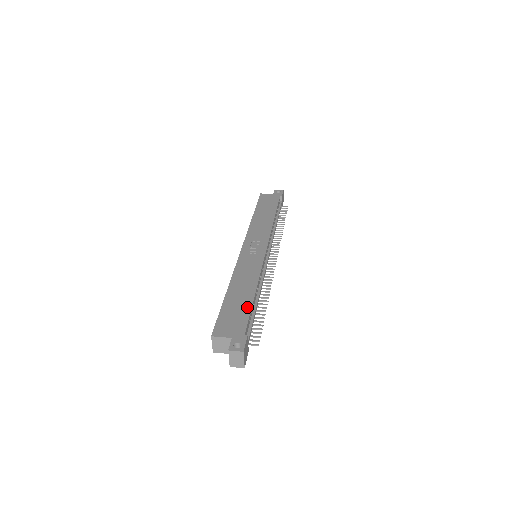
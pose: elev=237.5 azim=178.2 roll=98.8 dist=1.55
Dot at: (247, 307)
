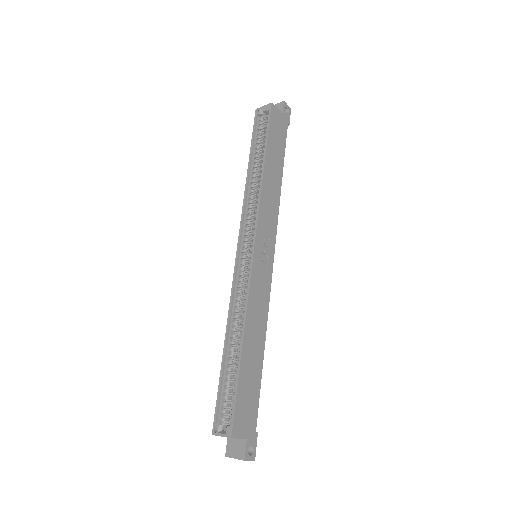
Dot at: (258, 382)
